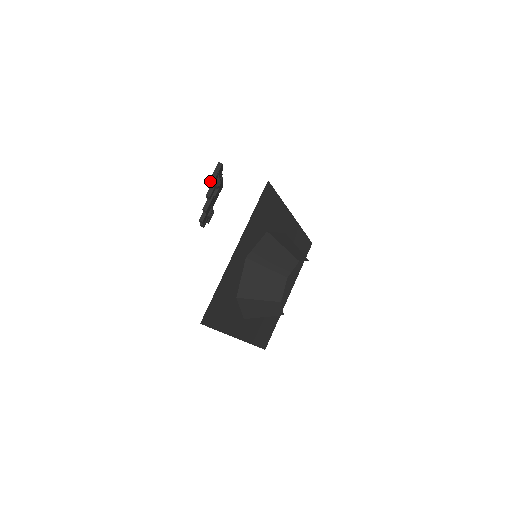
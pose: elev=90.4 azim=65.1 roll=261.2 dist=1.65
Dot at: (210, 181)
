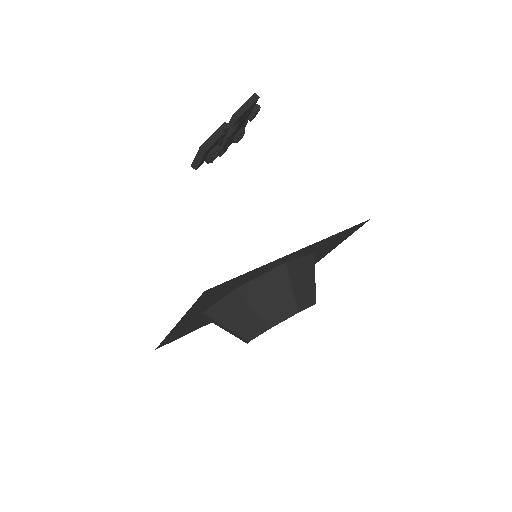
Dot at: (194, 164)
